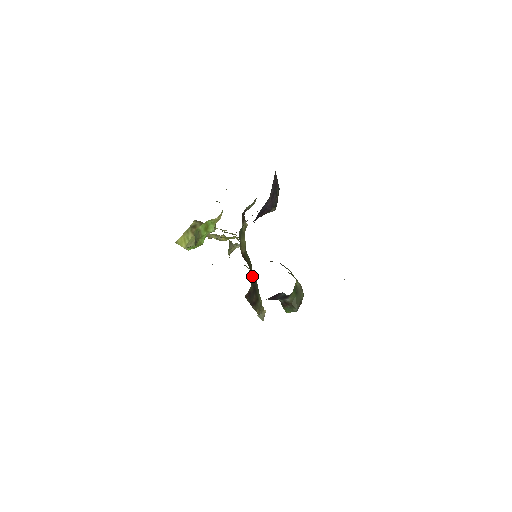
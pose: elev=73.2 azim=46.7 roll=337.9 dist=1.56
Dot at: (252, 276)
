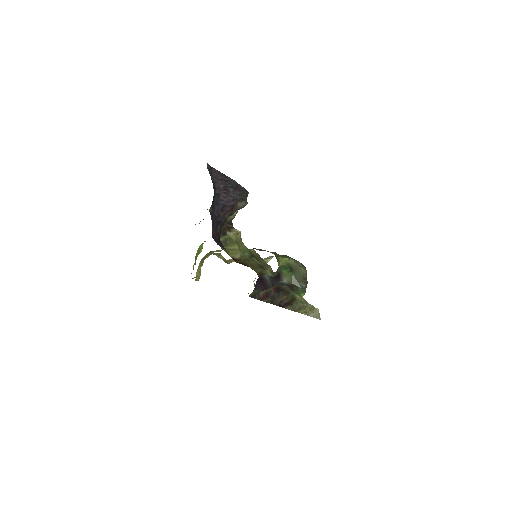
Dot at: occluded
